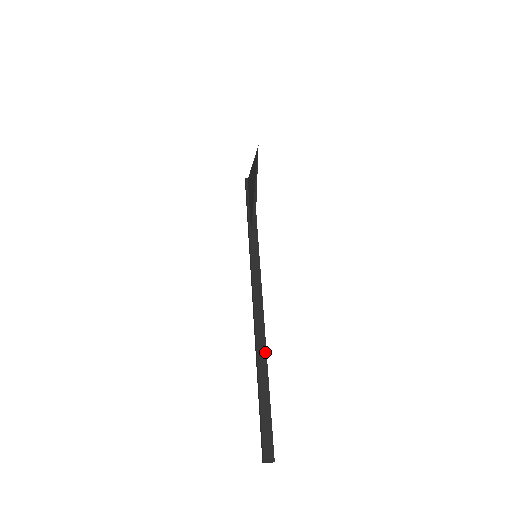
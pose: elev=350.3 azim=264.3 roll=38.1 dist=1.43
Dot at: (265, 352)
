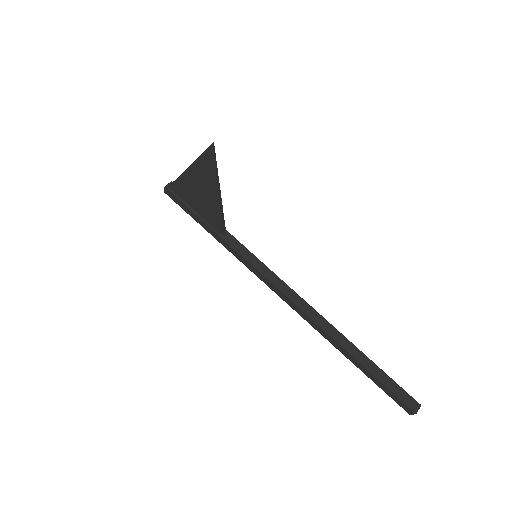
Dot at: (337, 332)
